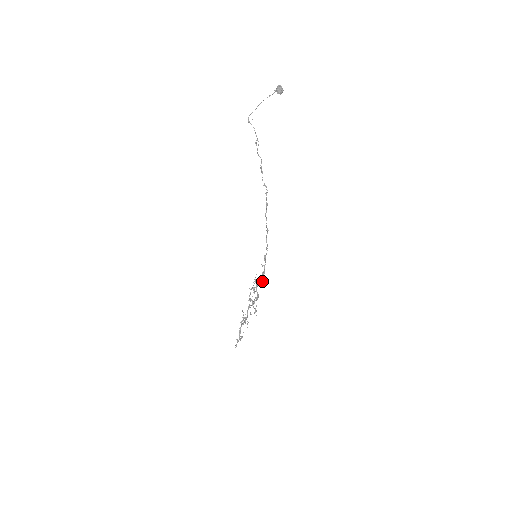
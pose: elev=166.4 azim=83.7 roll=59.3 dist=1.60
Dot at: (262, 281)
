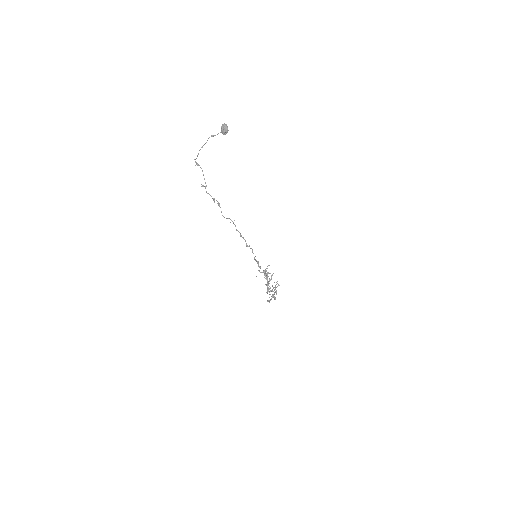
Dot at: (264, 275)
